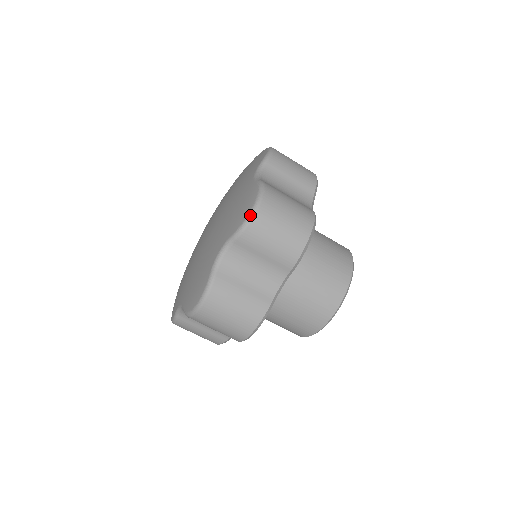
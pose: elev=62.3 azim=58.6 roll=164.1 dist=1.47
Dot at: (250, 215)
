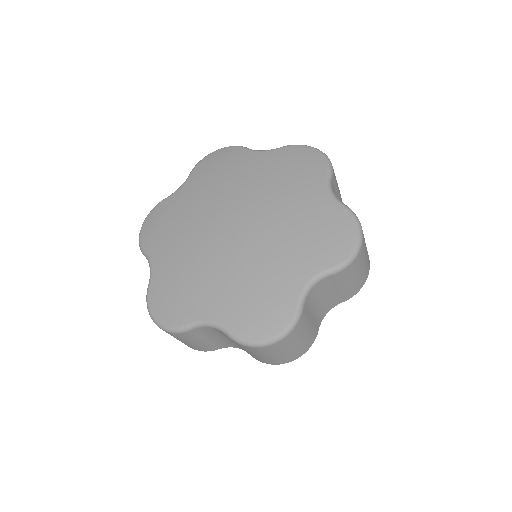
Dot at: (356, 253)
